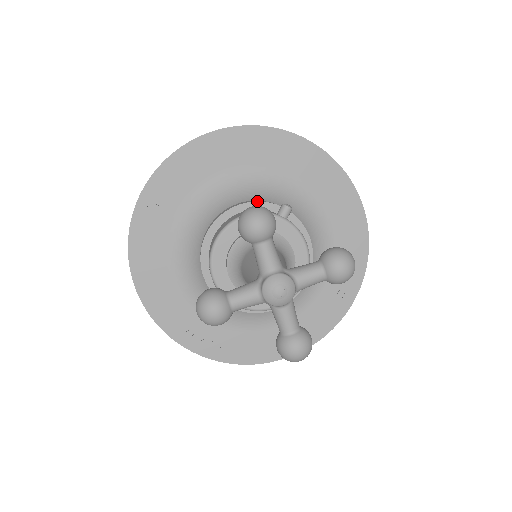
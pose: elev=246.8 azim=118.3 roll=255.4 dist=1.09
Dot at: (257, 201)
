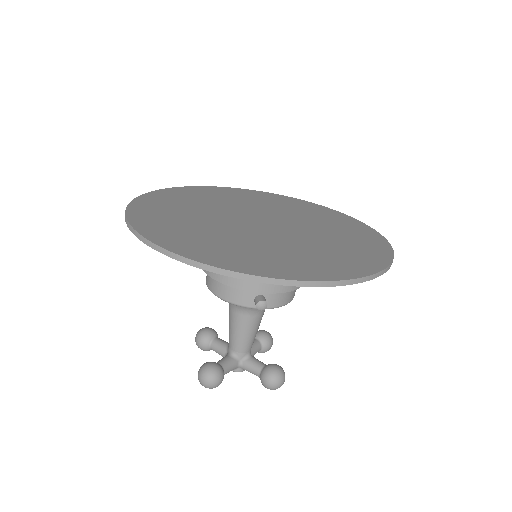
Dot at: occluded
